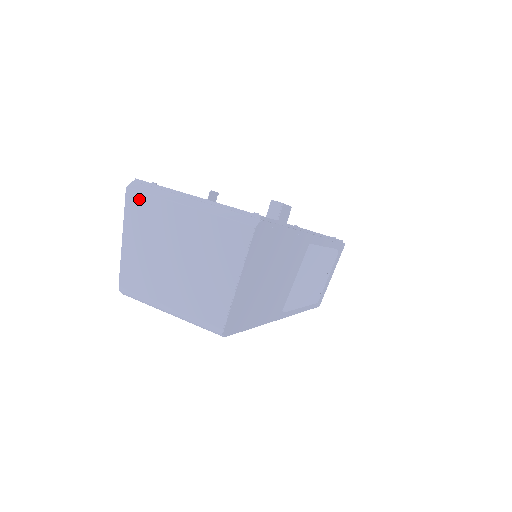
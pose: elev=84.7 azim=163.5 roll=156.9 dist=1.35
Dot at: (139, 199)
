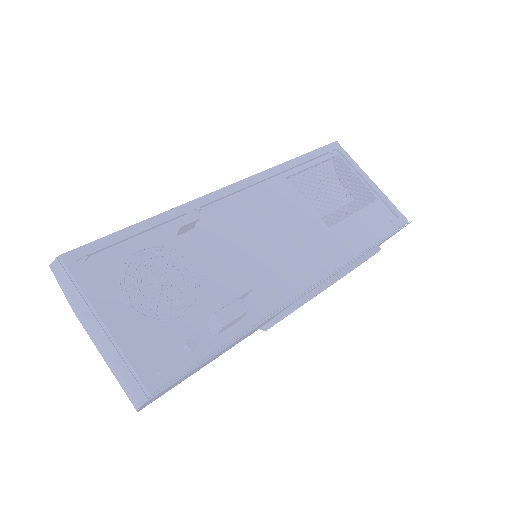
Dot at: (61, 285)
